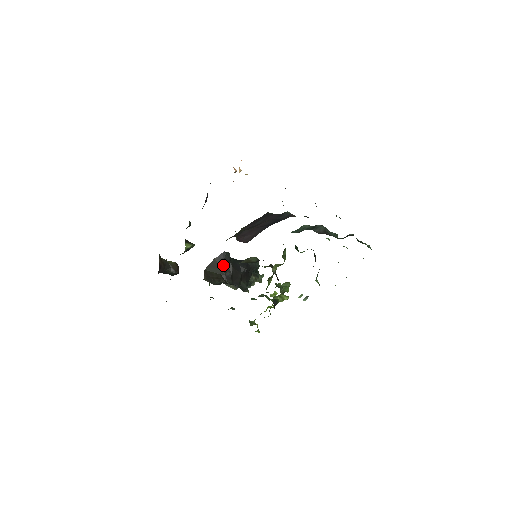
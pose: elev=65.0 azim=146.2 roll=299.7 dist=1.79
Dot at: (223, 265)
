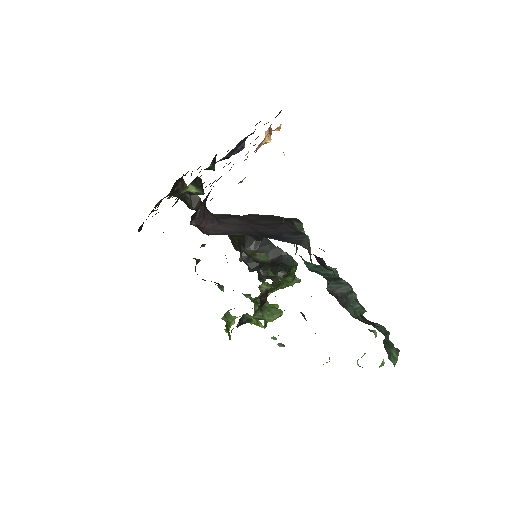
Dot at: (250, 237)
